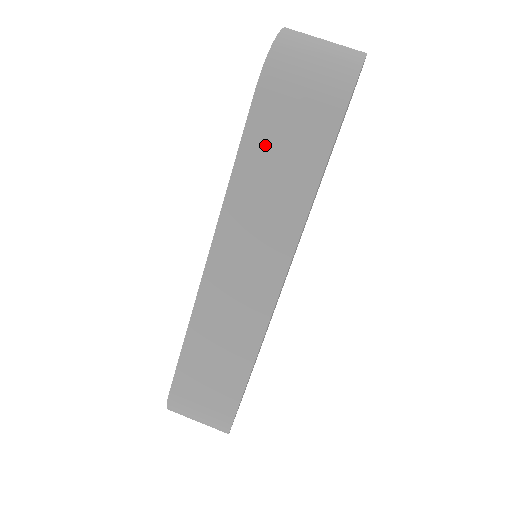
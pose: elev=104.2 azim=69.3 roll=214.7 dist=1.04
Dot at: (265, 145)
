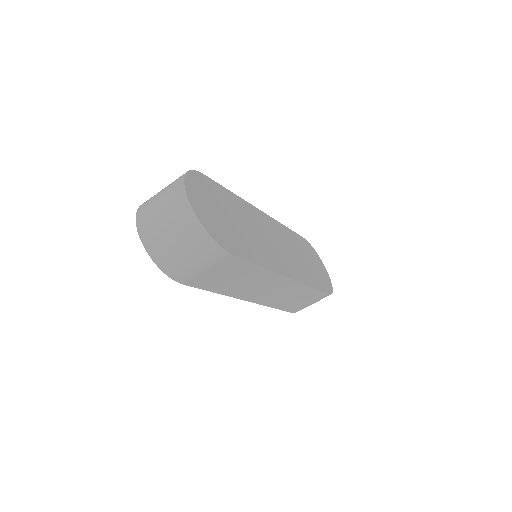
Dot at: (214, 282)
